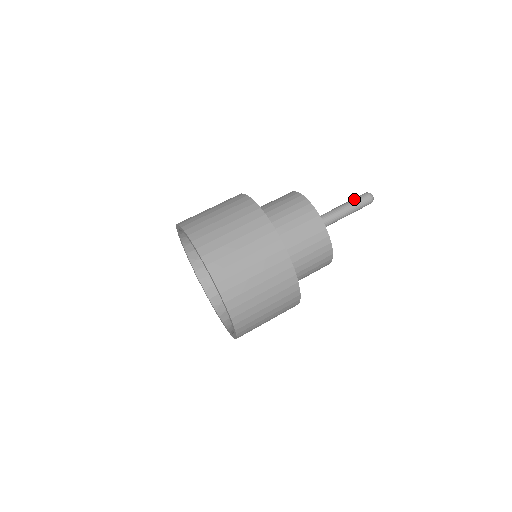
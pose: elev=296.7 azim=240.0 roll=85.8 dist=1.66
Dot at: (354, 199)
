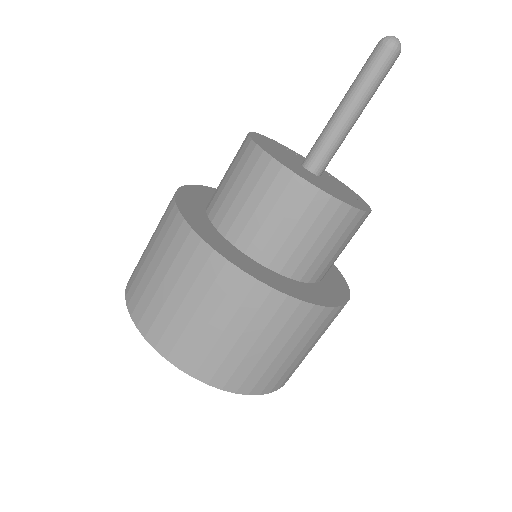
Dot at: (377, 80)
